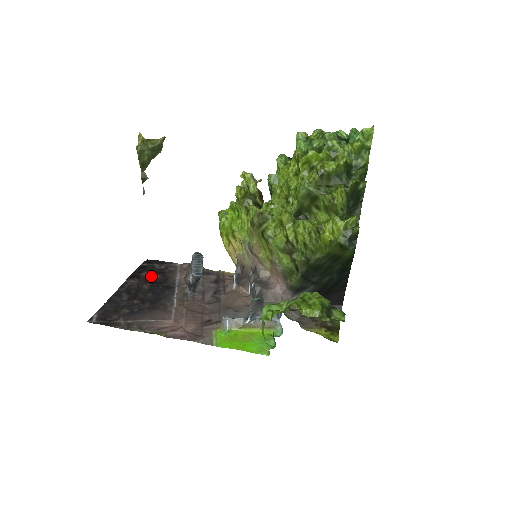
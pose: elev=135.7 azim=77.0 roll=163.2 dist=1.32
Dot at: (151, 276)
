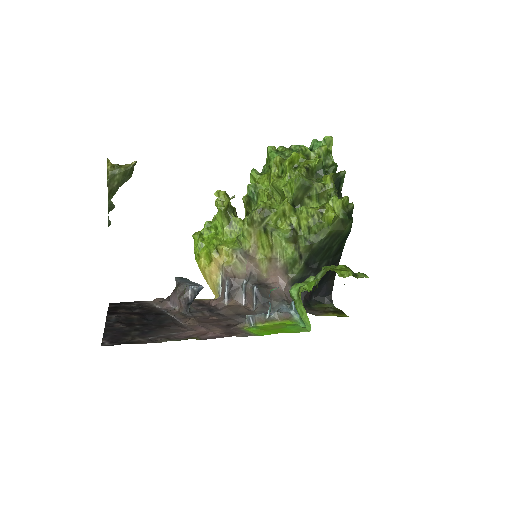
Dot at: (130, 311)
